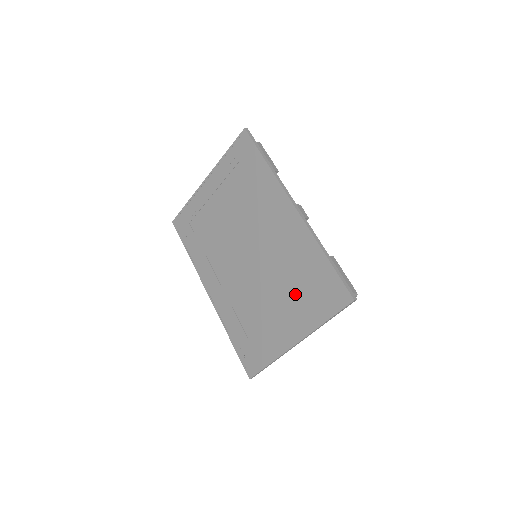
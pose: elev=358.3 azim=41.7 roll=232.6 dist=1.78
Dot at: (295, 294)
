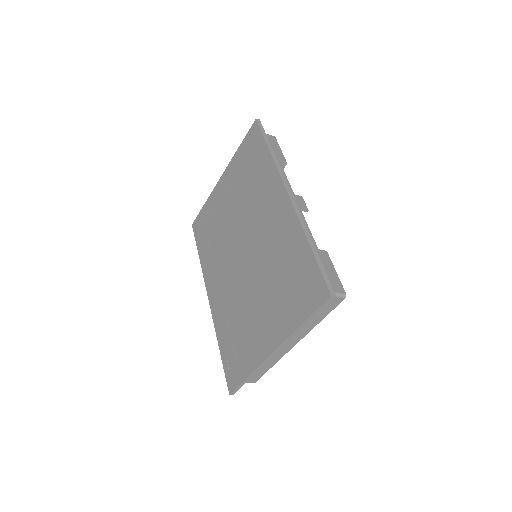
Dot at: (278, 292)
